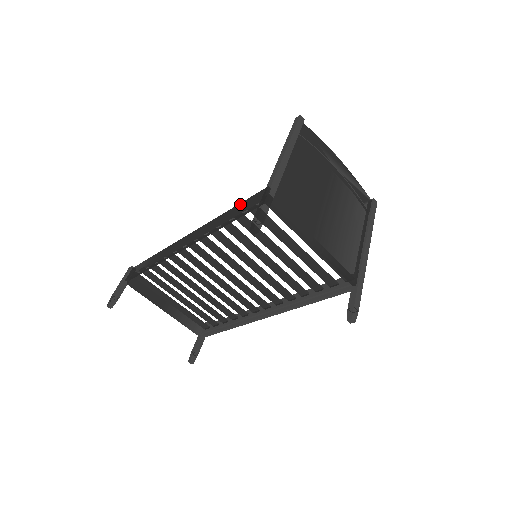
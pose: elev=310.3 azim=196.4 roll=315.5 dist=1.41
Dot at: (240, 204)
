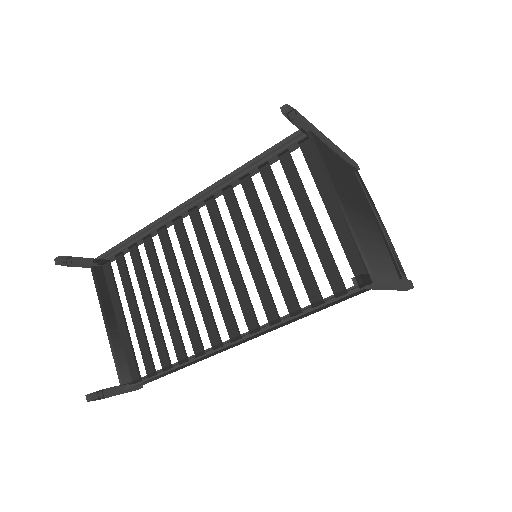
Dot at: occluded
